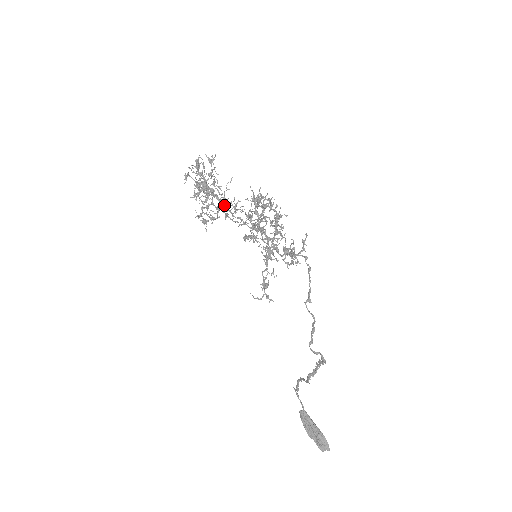
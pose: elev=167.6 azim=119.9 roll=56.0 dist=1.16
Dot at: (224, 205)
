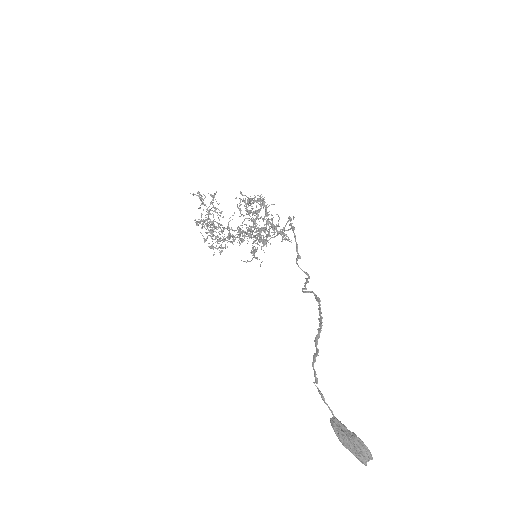
Dot at: (229, 233)
